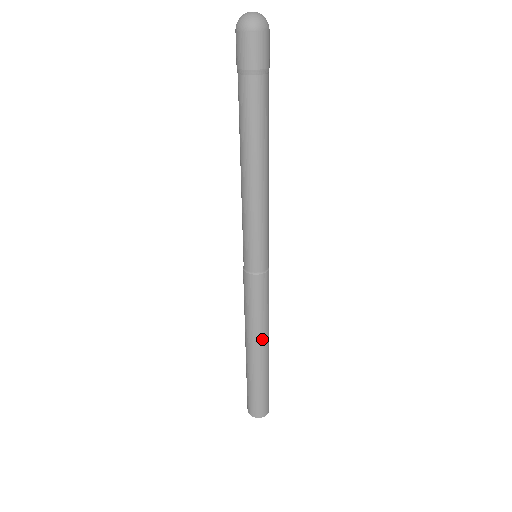
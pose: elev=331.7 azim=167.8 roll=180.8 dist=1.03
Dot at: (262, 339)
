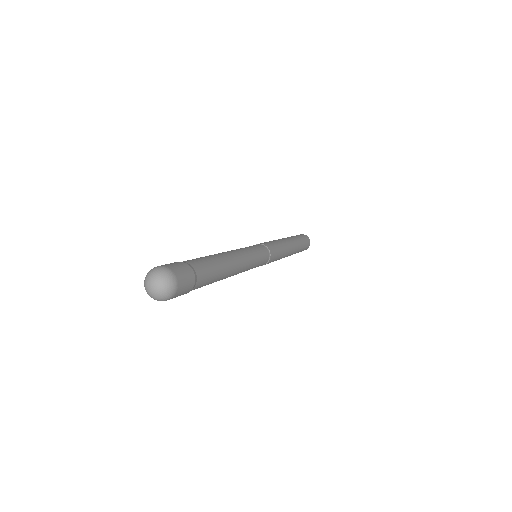
Dot at: occluded
